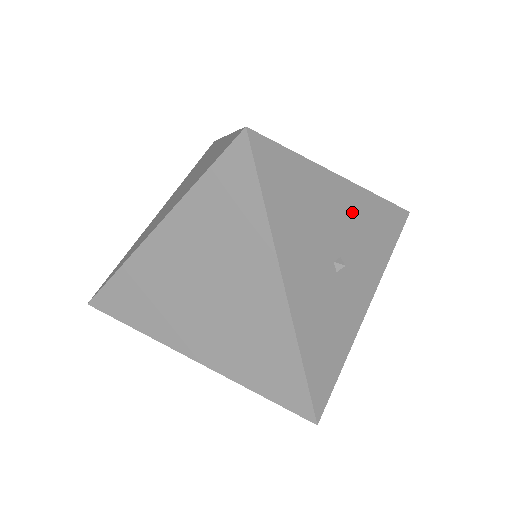
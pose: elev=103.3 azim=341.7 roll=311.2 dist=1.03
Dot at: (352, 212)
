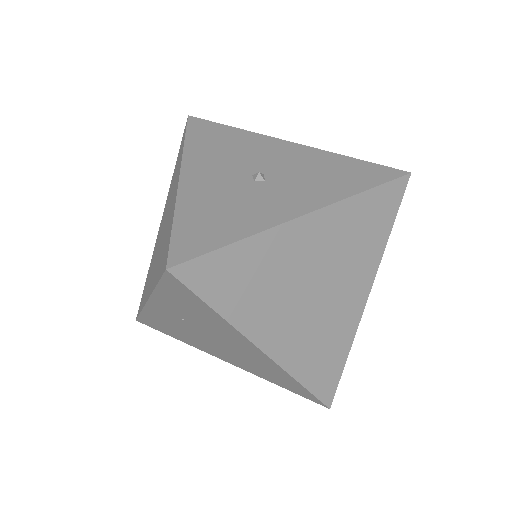
Dot at: (294, 157)
